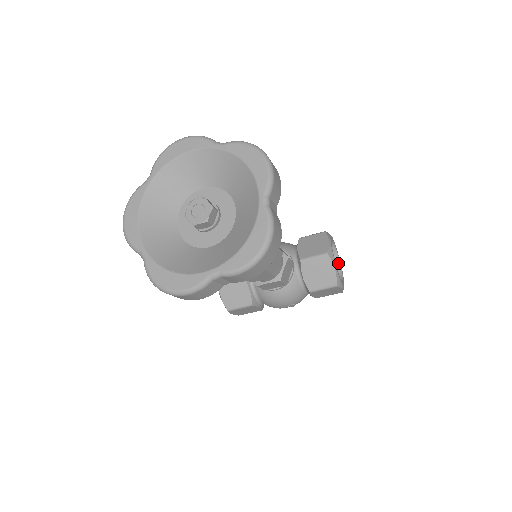
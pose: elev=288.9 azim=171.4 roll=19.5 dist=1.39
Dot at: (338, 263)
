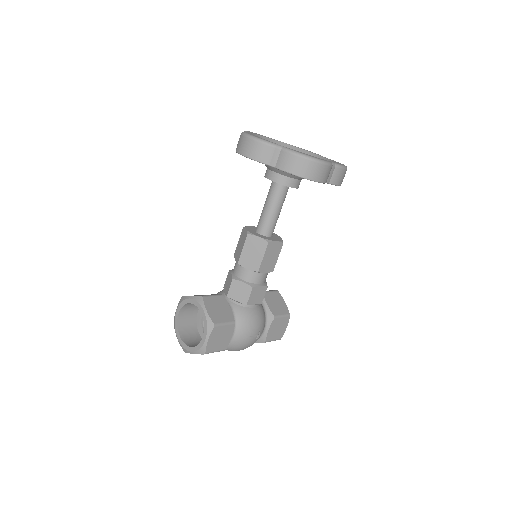
Dot at: occluded
